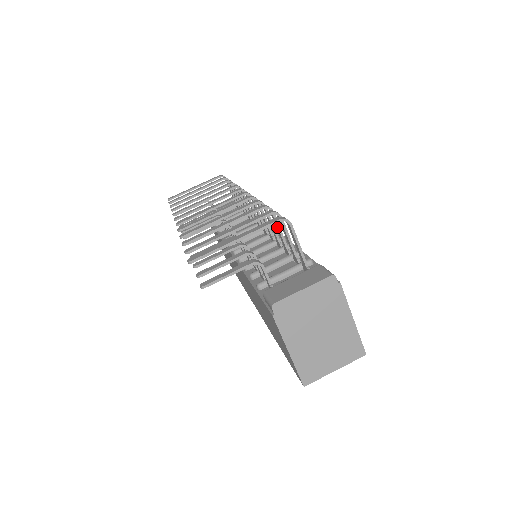
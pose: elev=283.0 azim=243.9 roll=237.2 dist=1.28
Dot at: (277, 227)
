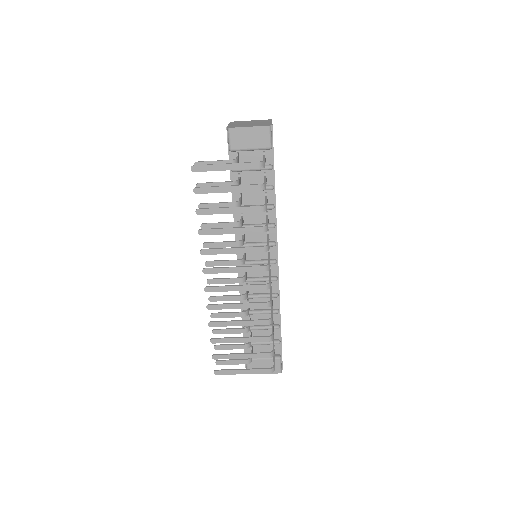
Dot at: occluded
